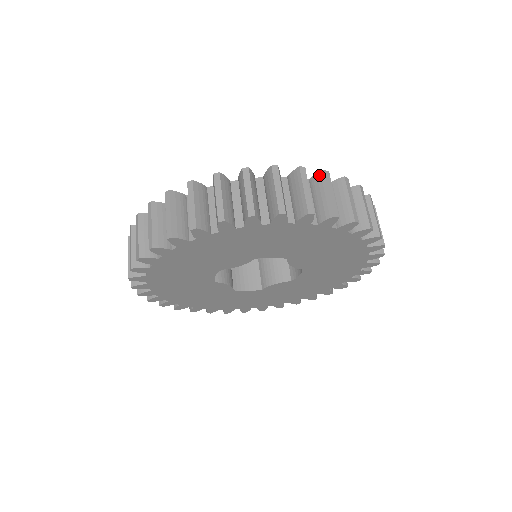
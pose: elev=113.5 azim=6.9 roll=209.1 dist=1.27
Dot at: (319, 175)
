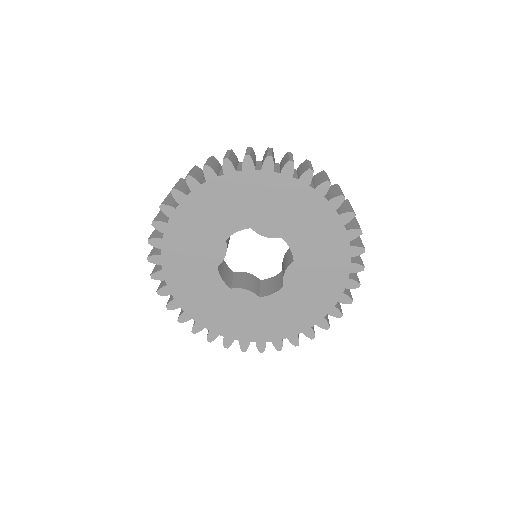
Dot at: occluded
